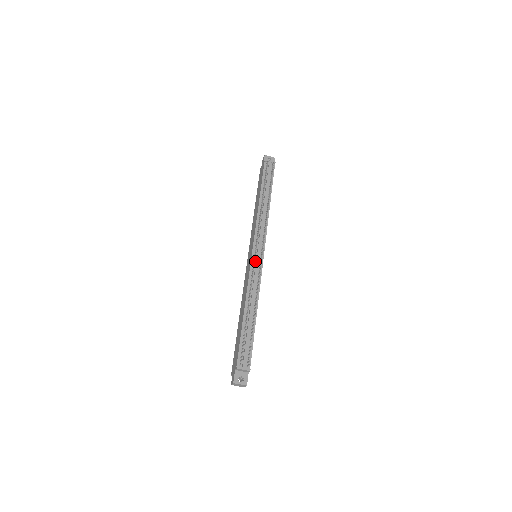
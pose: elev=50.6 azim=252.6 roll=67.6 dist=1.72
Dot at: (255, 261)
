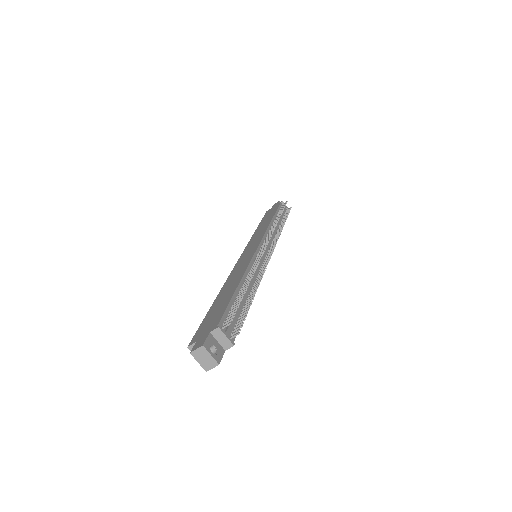
Dot at: occluded
